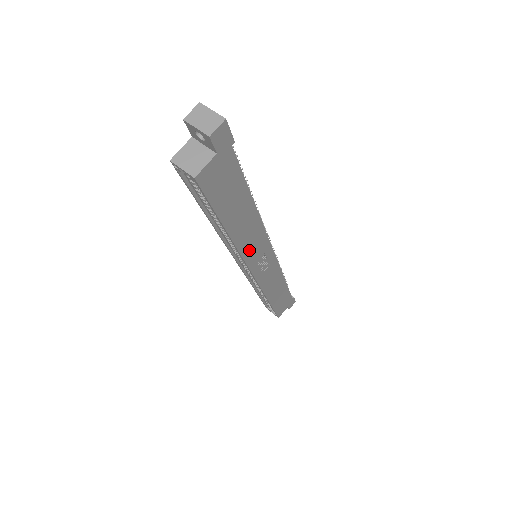
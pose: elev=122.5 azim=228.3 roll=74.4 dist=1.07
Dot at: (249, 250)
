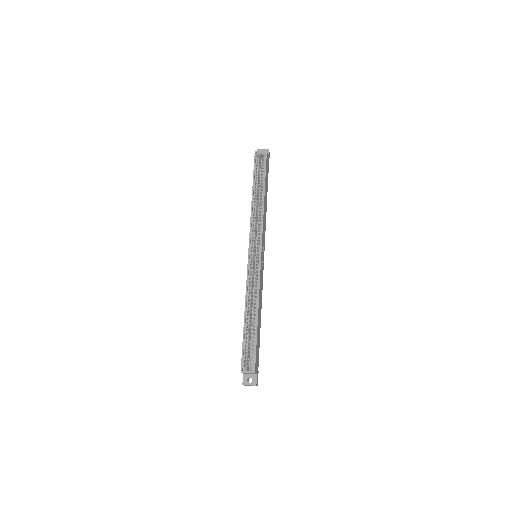
Dot at: (263, 226)
